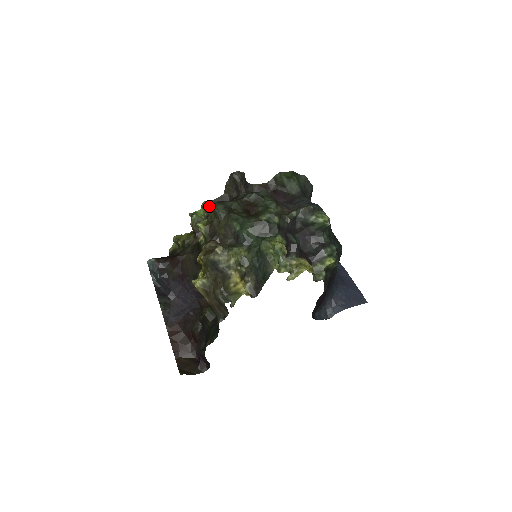
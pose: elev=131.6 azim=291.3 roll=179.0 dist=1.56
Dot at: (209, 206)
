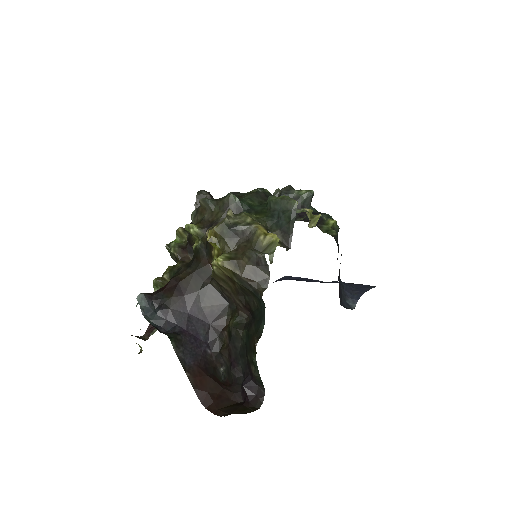
Dot at: occluded
